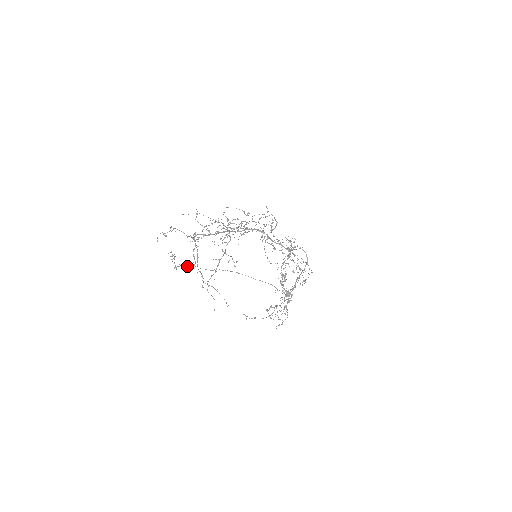
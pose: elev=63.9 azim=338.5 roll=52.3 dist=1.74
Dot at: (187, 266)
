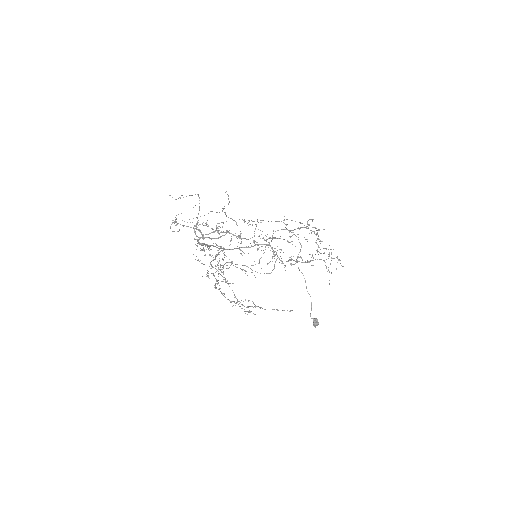
Dot at: (223, 232)
